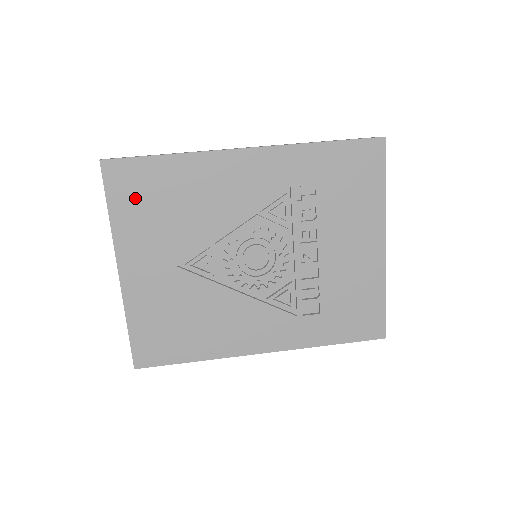
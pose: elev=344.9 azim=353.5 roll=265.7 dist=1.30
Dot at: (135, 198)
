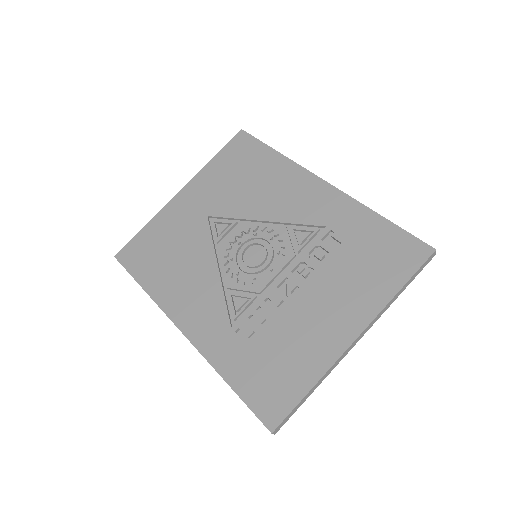
Dot at: (234, 160)
